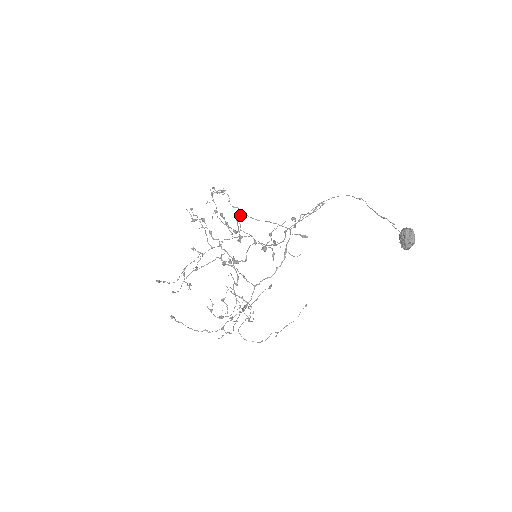
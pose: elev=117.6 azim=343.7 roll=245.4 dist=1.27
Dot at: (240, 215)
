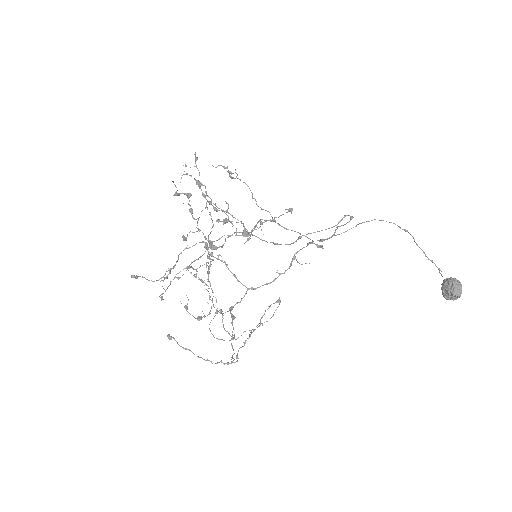
Dot at: occluded
